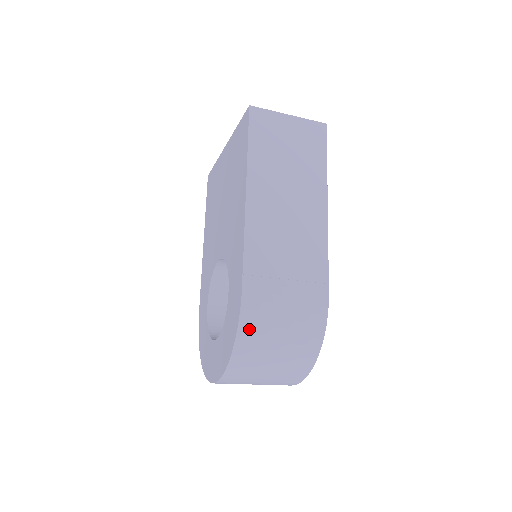
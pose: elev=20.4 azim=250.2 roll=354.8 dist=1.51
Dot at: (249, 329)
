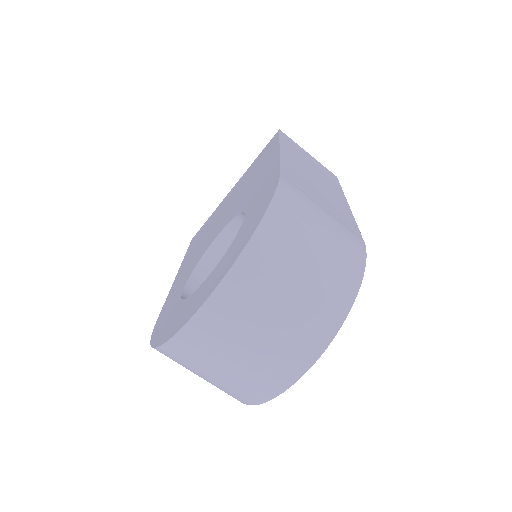
Dot at: (284, 210)
